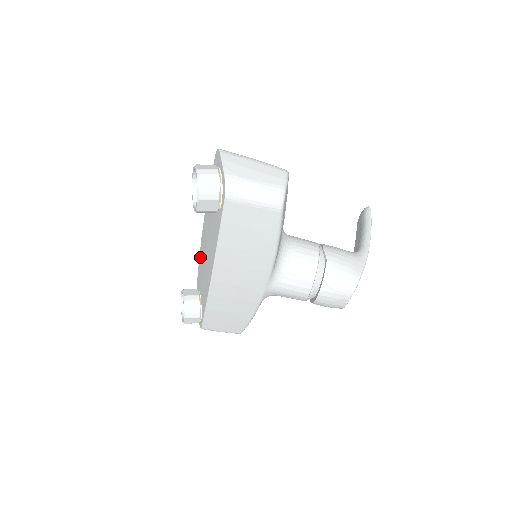
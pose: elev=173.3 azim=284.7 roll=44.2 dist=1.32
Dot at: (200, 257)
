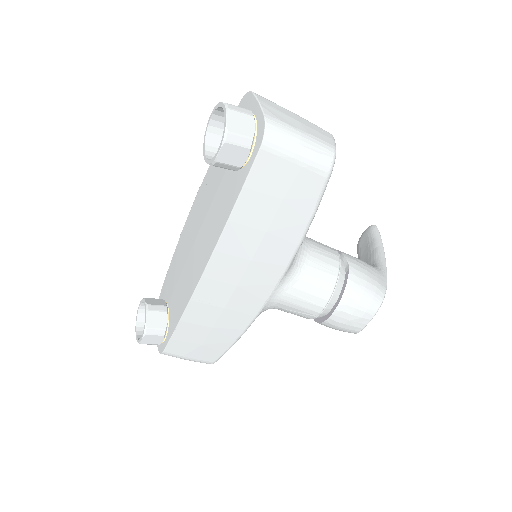
Dot at: (175, 255)
